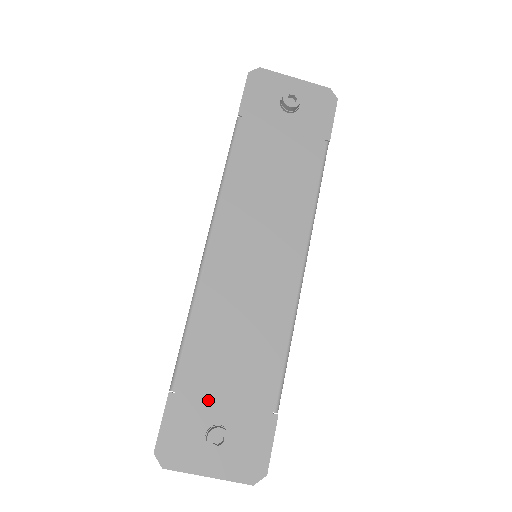
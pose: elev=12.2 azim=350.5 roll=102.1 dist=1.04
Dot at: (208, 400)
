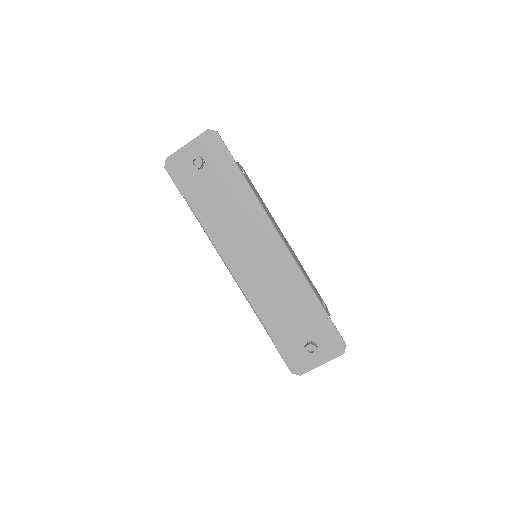
Dot at: (294, 337)
